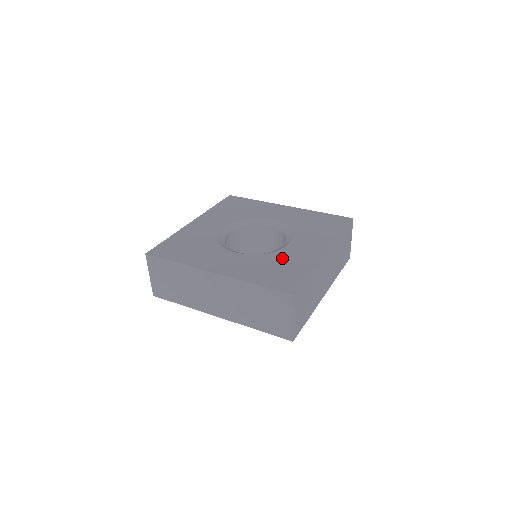
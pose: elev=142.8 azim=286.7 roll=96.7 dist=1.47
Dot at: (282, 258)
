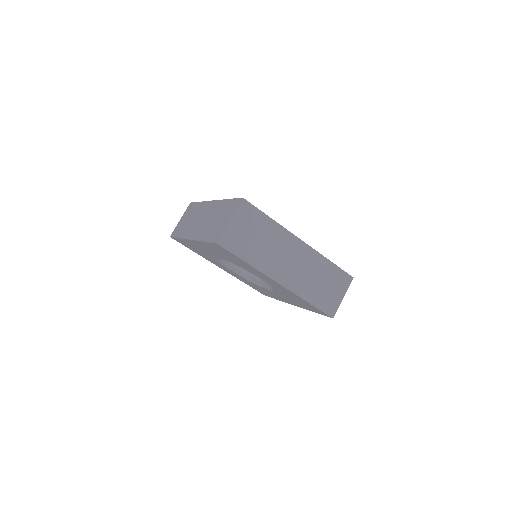
Dot at: occluded
